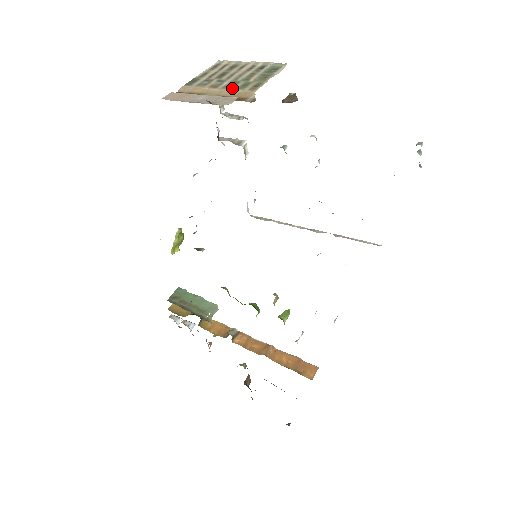
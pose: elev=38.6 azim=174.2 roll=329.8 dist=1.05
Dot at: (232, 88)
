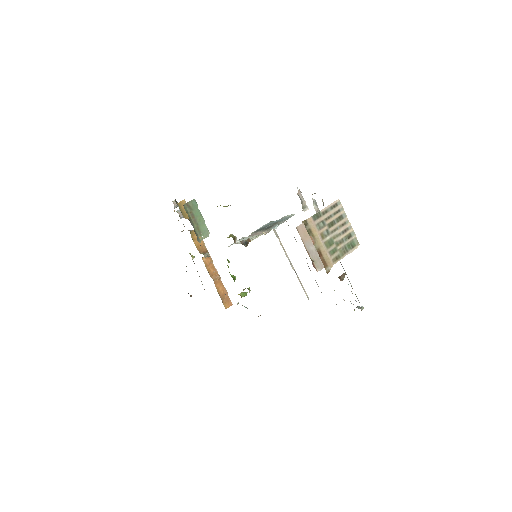
Dot at: (328, 249)
